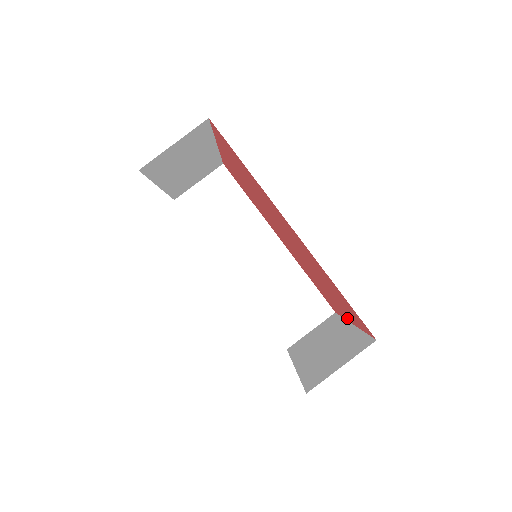
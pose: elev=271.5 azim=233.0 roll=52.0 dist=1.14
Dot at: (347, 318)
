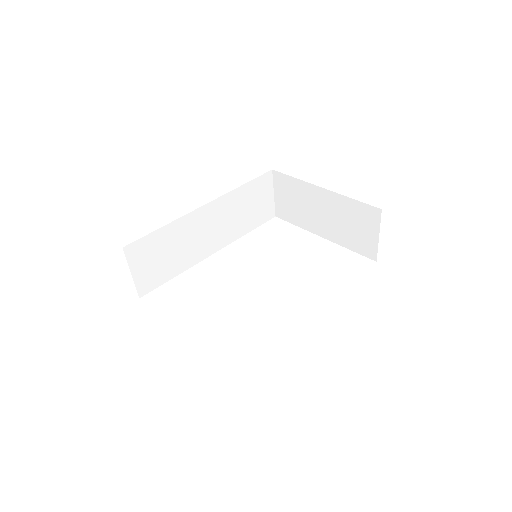
Dot at: occluded
